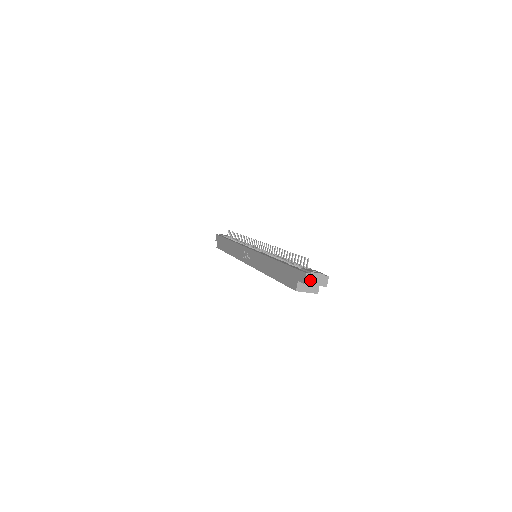
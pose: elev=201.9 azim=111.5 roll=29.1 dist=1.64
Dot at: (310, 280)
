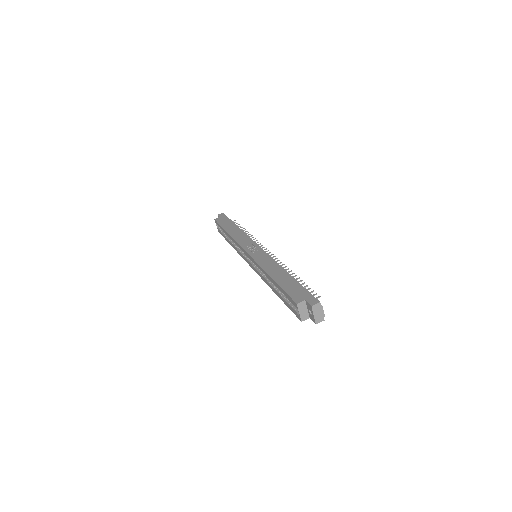
Dot at: (316, 308)
